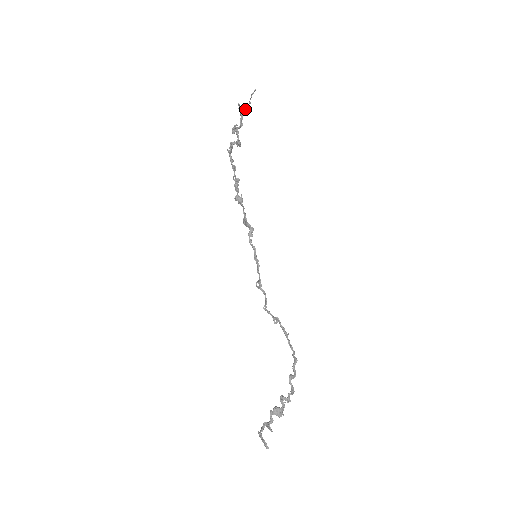
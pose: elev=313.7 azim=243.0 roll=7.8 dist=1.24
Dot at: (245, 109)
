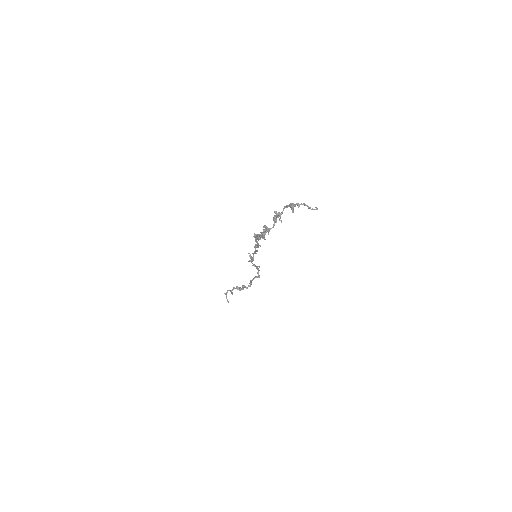
Dot at: (297, 205)
